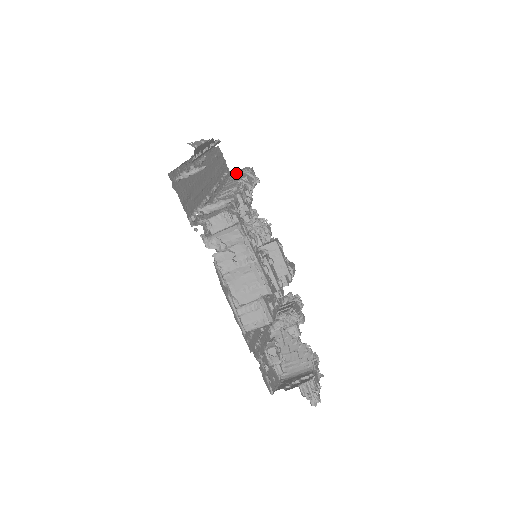
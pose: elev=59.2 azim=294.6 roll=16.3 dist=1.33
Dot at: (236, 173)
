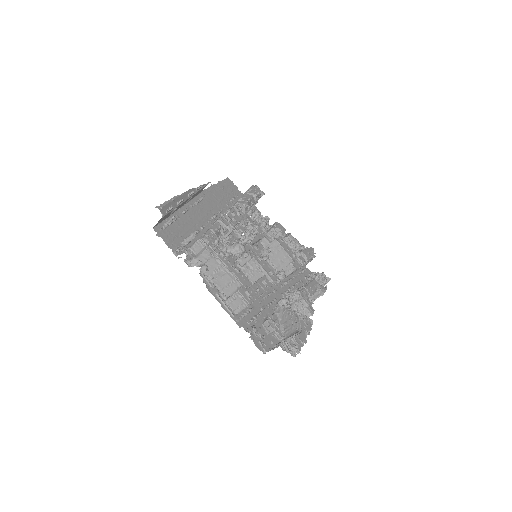
Dot at: (243, 194)
